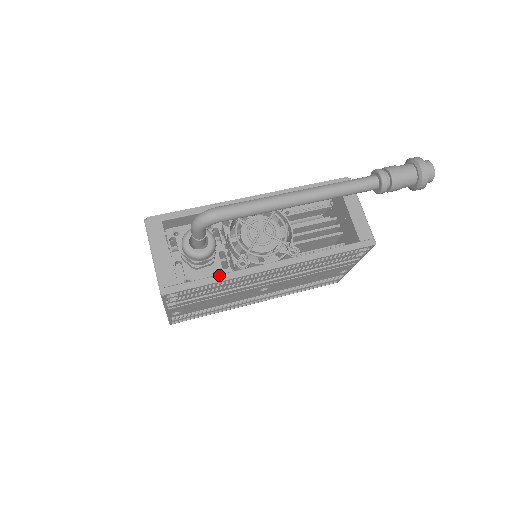
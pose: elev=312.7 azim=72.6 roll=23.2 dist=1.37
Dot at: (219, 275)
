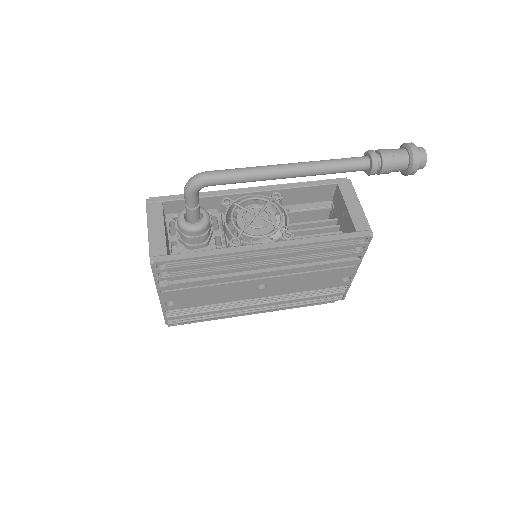
Dot at: (210, 250)
